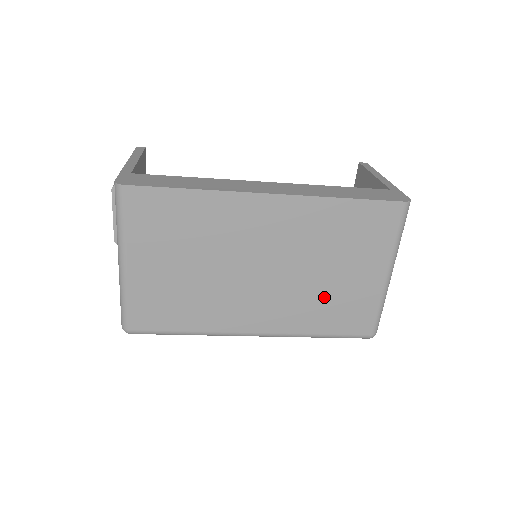
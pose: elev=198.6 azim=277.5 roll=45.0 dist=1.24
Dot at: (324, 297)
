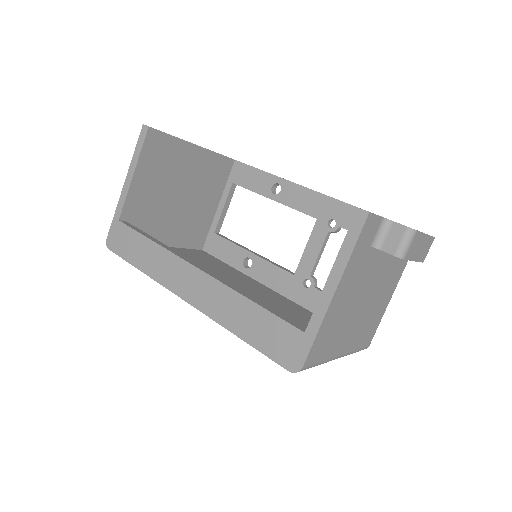
Dot at: occluded
